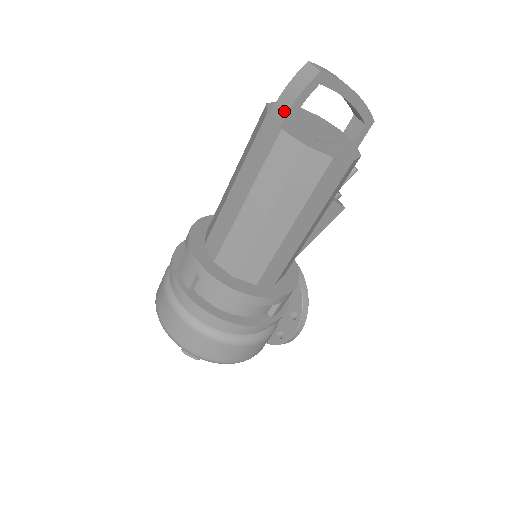
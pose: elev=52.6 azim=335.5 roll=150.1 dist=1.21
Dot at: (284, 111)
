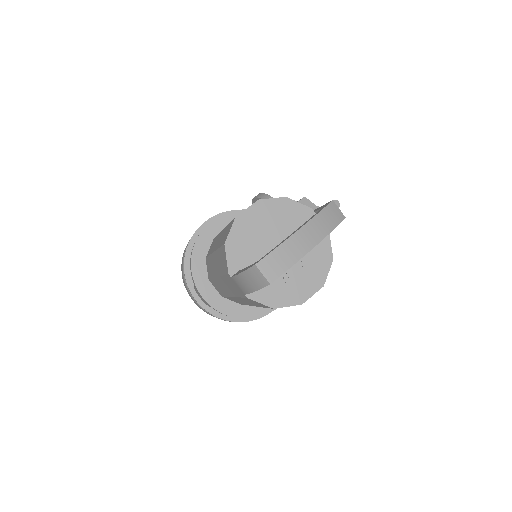
Dot at: (244, 290)
